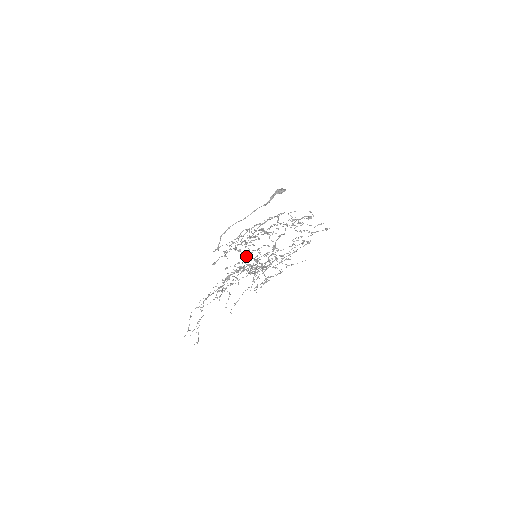
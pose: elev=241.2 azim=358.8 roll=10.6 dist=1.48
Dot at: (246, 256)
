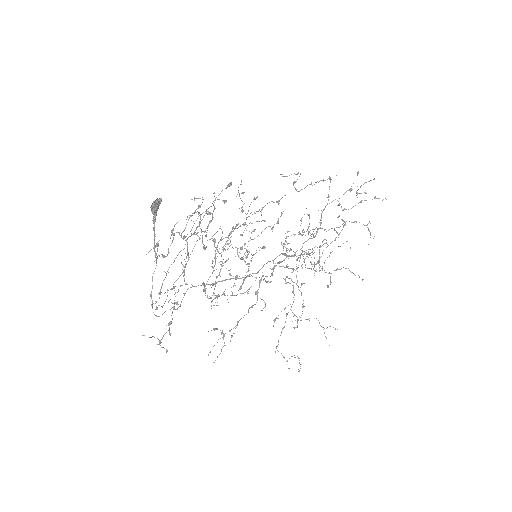
Dot at: (173, 309)
